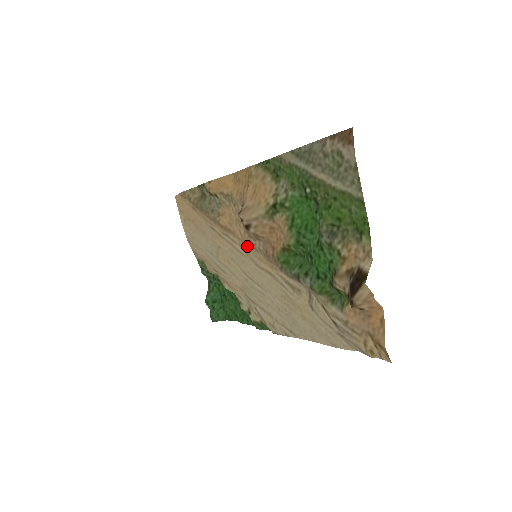
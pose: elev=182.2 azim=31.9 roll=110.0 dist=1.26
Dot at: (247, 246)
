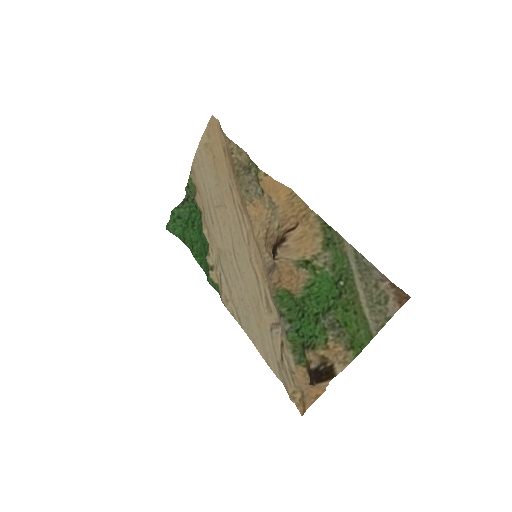
Dot at: (254, 242)
